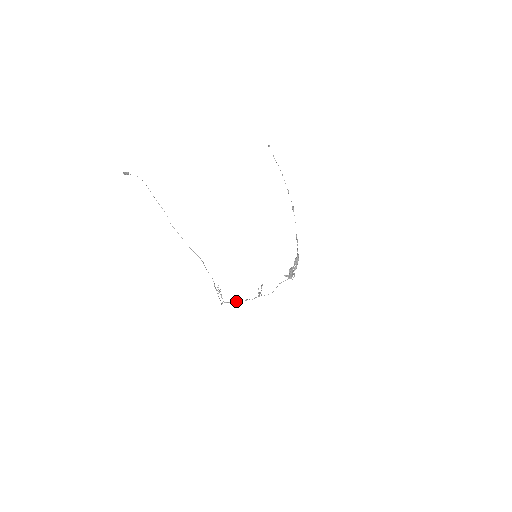
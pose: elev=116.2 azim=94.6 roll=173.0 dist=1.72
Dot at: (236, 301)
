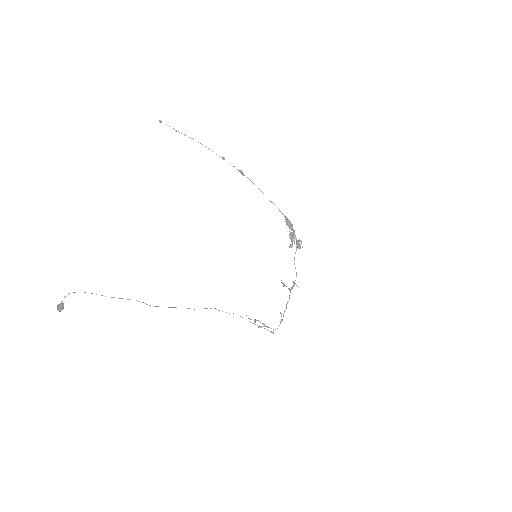
Dot at: occluded
